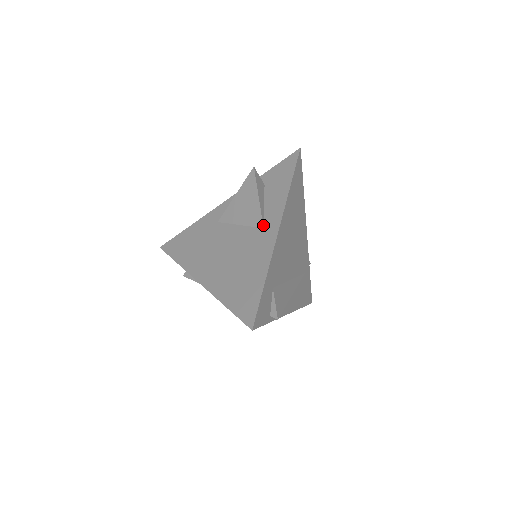
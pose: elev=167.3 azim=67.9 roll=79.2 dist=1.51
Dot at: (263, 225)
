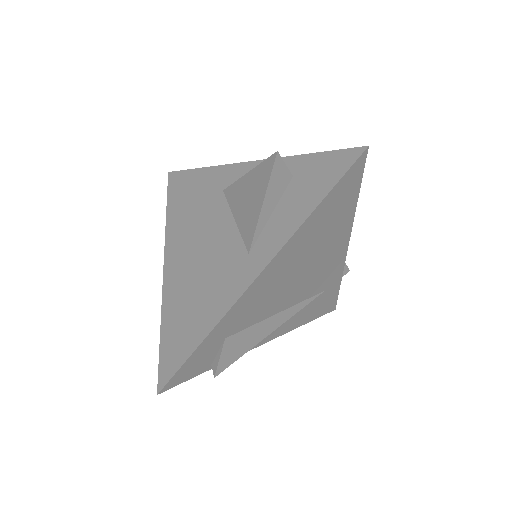
Dot at: (250, 249)
